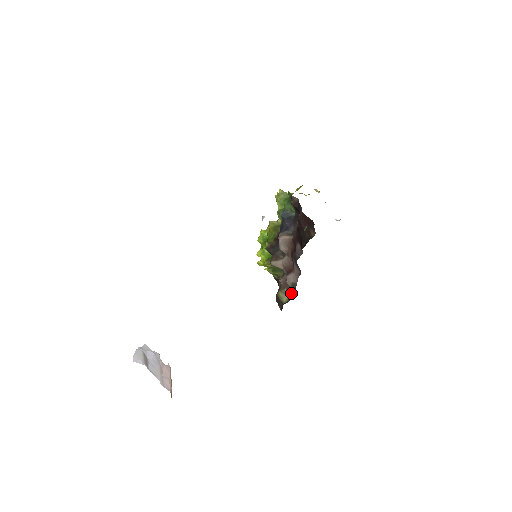
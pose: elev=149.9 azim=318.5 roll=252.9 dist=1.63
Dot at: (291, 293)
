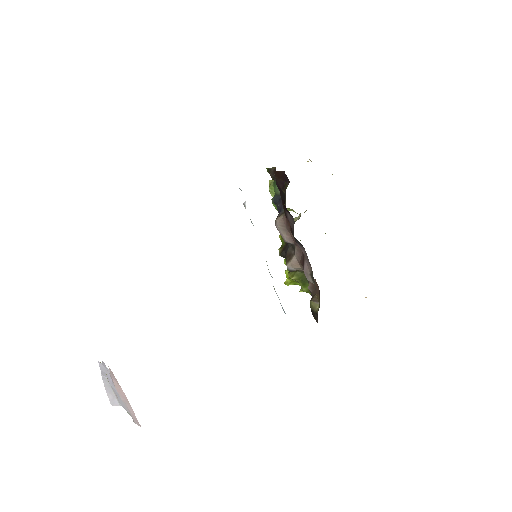
Dot at: occluded
